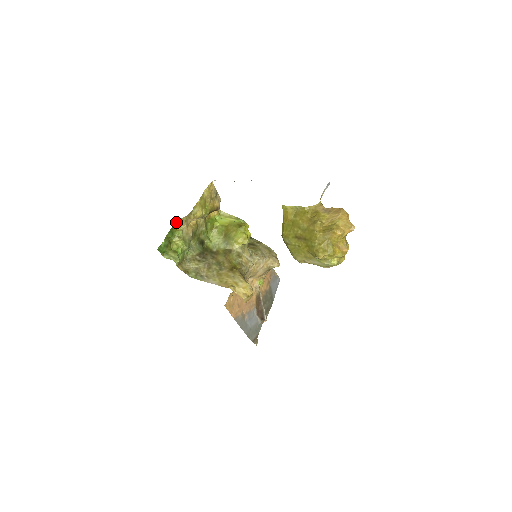
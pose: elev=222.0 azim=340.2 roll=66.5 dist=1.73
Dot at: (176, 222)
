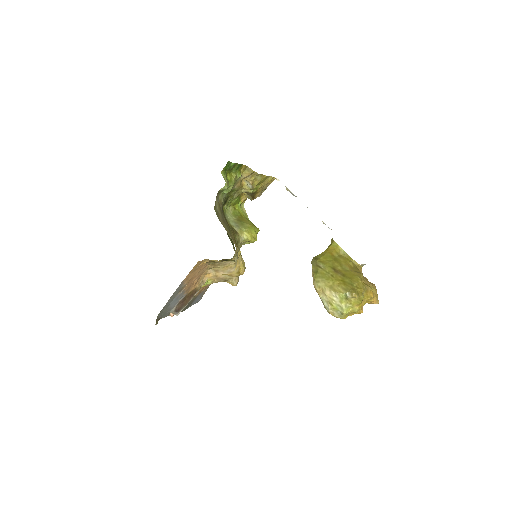
Dot at: (246, 166)
